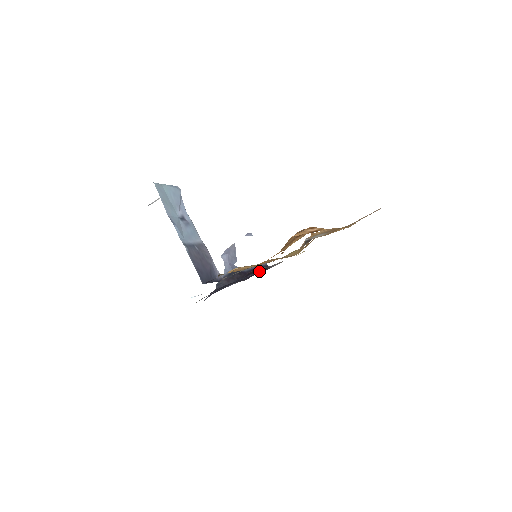
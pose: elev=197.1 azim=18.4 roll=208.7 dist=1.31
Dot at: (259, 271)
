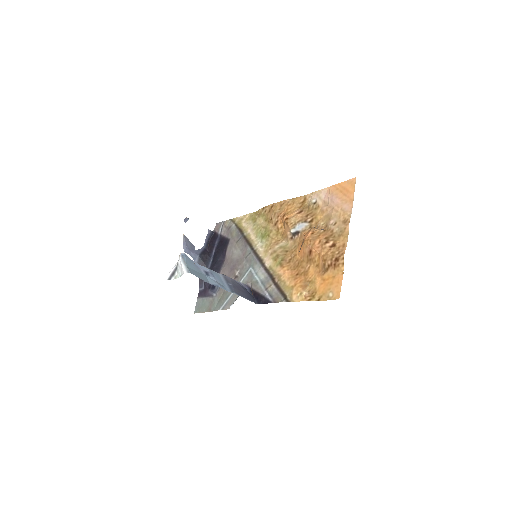
Dot at: (215, 242)
